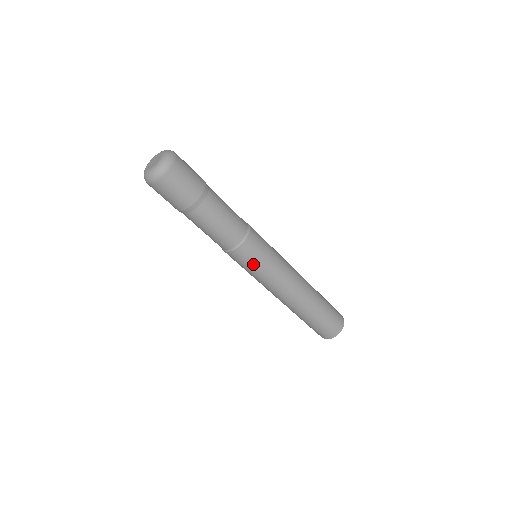
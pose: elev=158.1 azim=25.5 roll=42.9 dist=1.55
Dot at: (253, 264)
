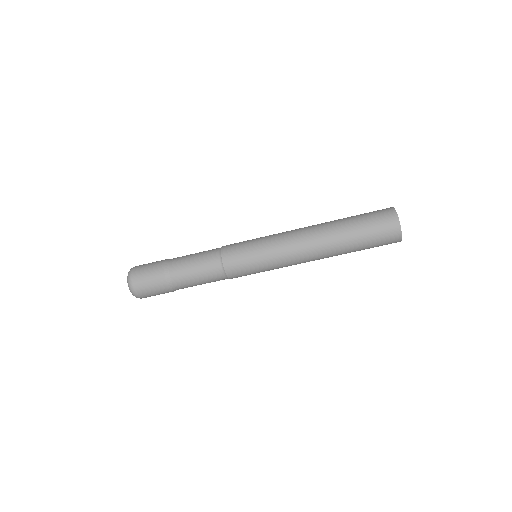
Dot at: occluded
